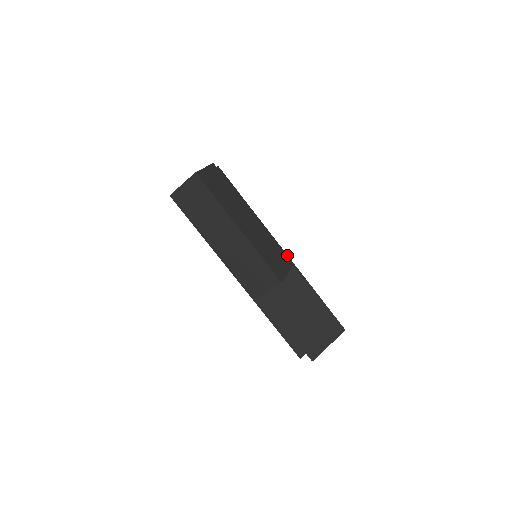
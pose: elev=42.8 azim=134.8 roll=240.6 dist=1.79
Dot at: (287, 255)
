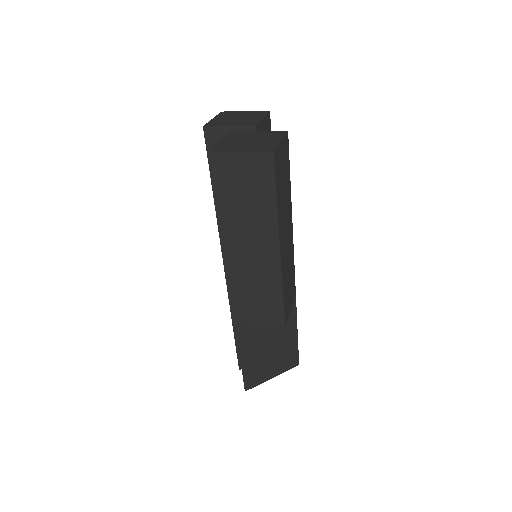
Dot at: occluded
